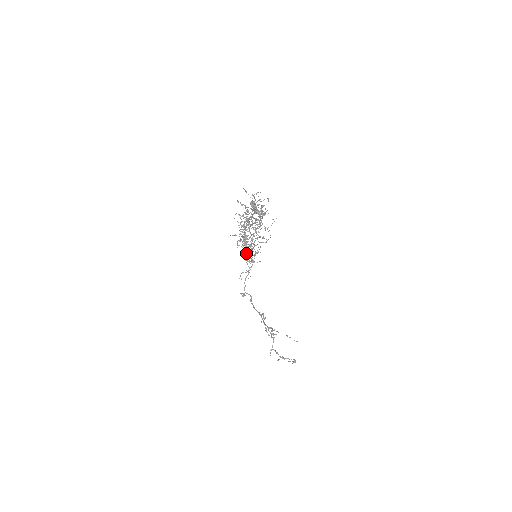
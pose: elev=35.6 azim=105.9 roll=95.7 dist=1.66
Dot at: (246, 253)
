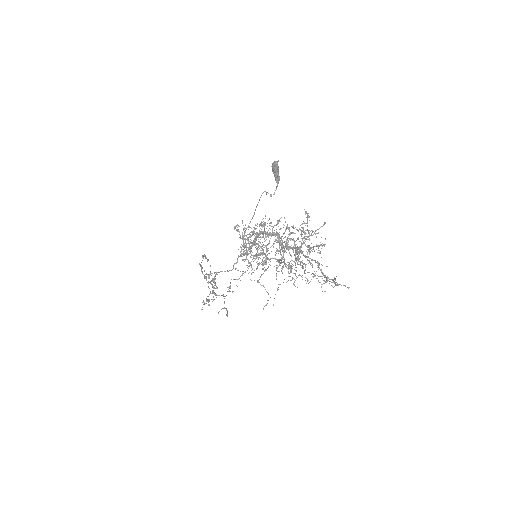
Dot at: occluded
